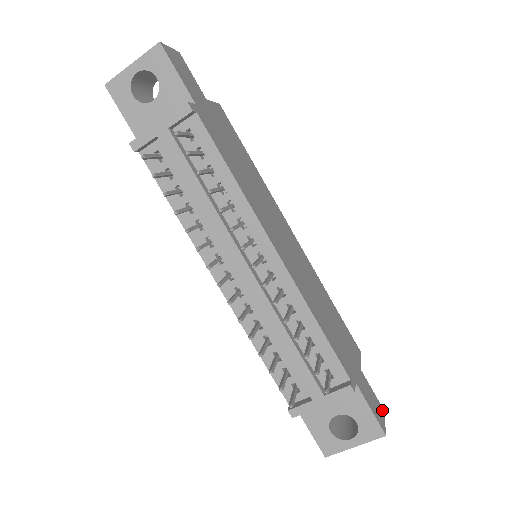
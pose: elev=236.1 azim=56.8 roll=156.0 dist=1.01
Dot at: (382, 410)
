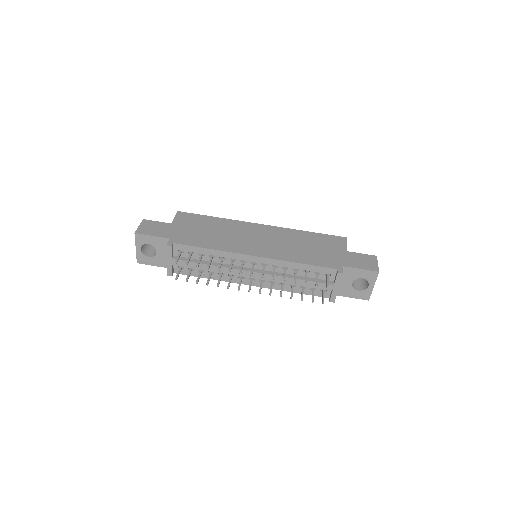
Dot at: (374, 258)
